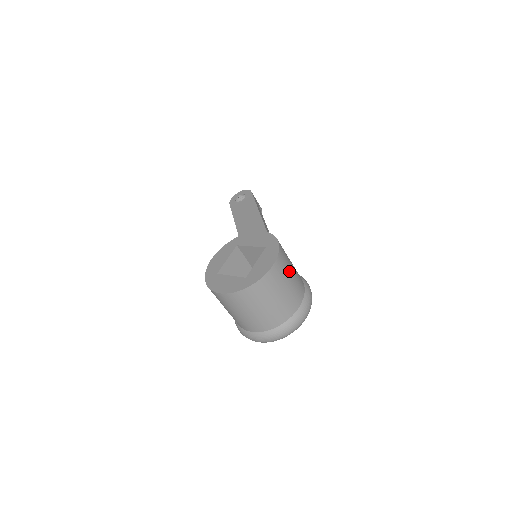
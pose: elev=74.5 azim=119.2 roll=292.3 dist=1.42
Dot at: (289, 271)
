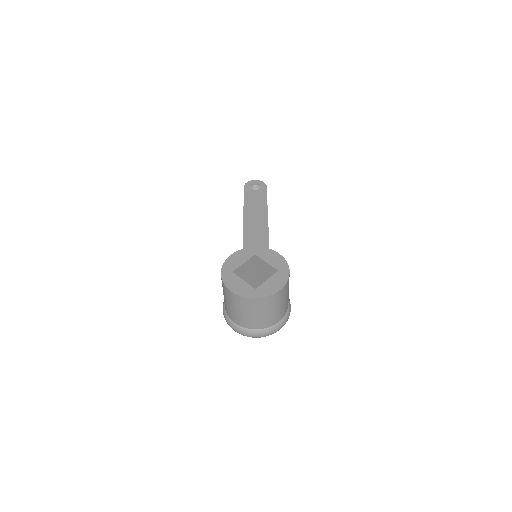
Dot at: (286, 295)
